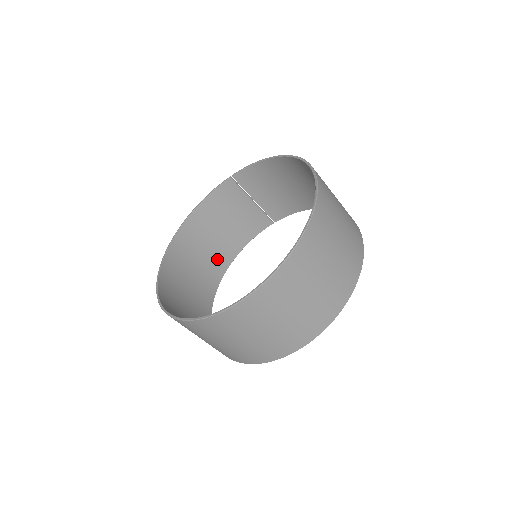
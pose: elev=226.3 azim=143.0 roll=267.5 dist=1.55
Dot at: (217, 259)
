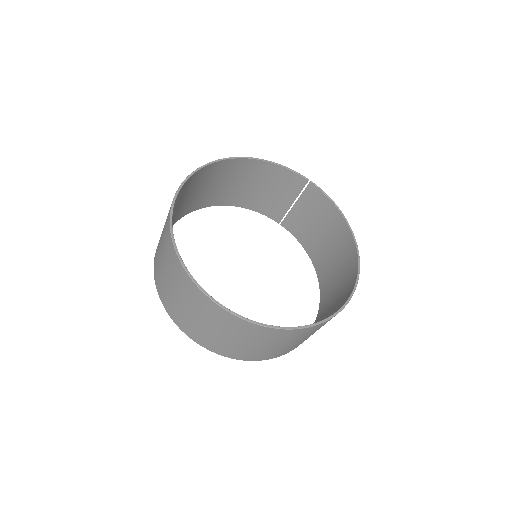
Dot at: (223, 195)
